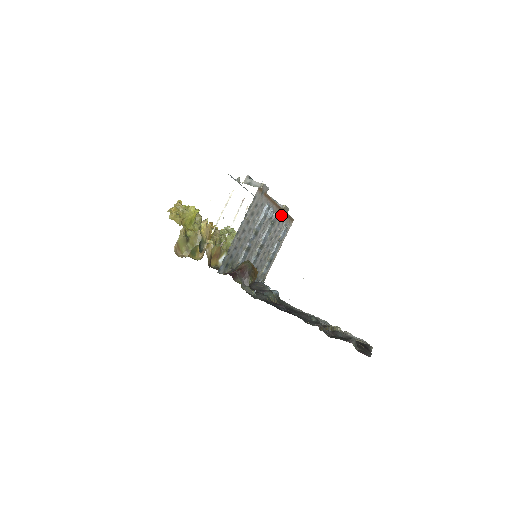
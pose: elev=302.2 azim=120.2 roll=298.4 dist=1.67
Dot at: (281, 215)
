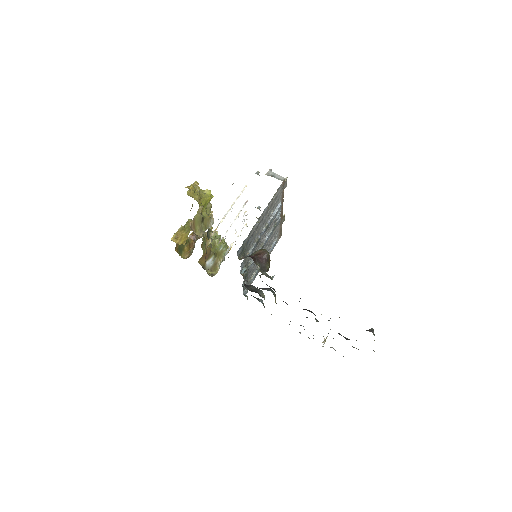
Dot at: (279, 223)
